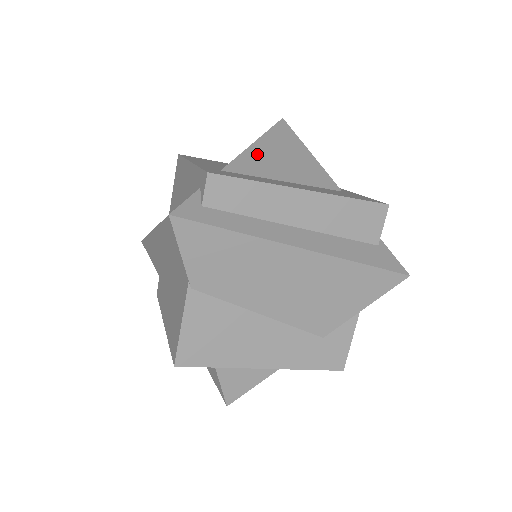
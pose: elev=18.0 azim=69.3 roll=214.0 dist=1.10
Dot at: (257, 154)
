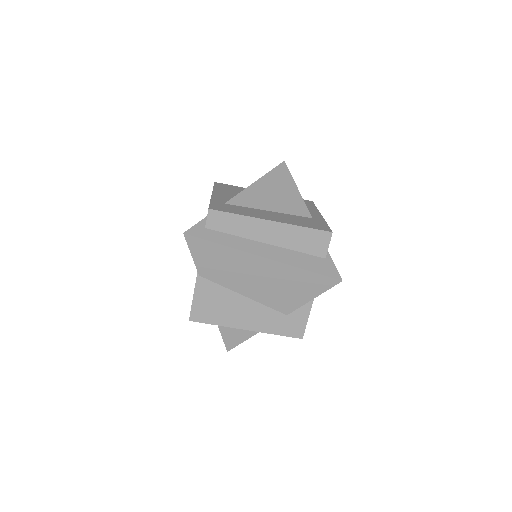
Dot at: (254, 191)
